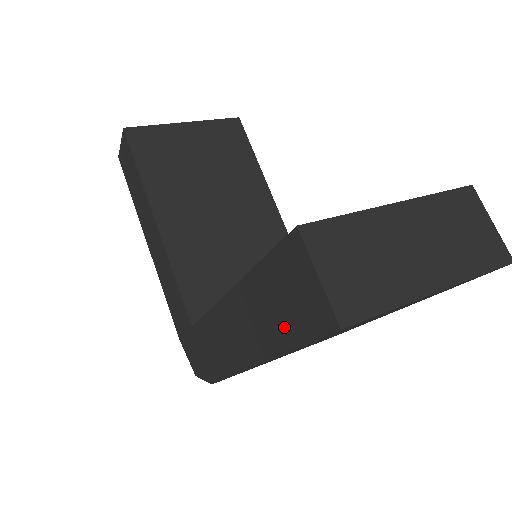
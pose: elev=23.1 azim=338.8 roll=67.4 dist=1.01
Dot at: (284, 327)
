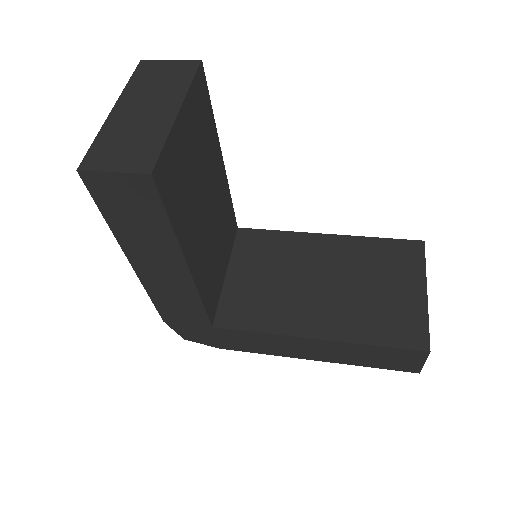
Dot at: (371, 362)
